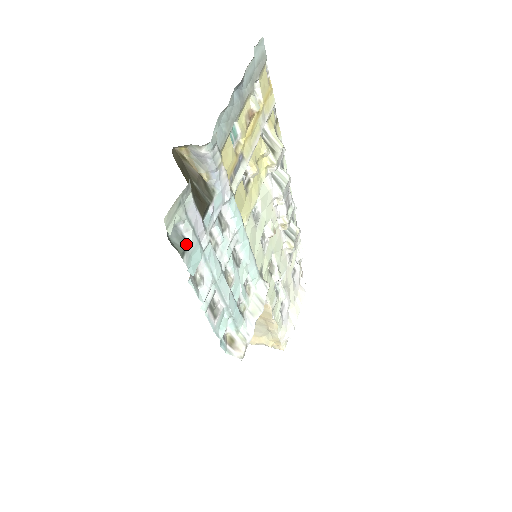
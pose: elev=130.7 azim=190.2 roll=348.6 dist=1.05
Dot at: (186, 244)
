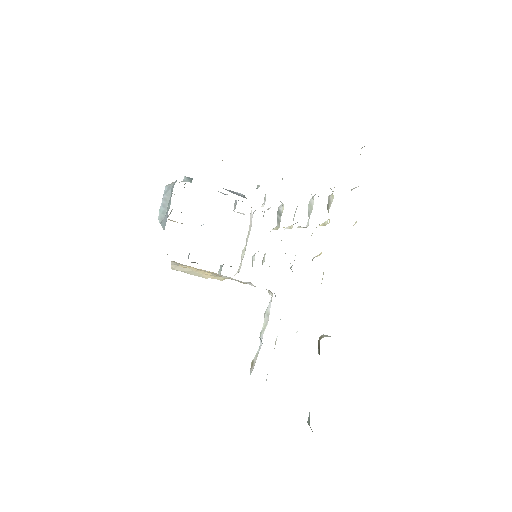
Dot at: occluded
